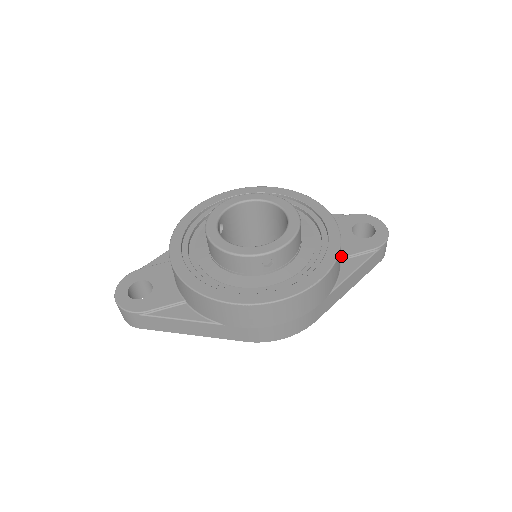
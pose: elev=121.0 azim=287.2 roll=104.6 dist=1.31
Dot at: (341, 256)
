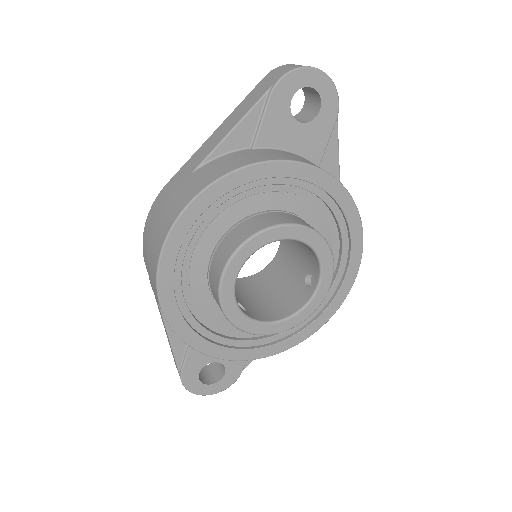
Dot at: (318, 165)
